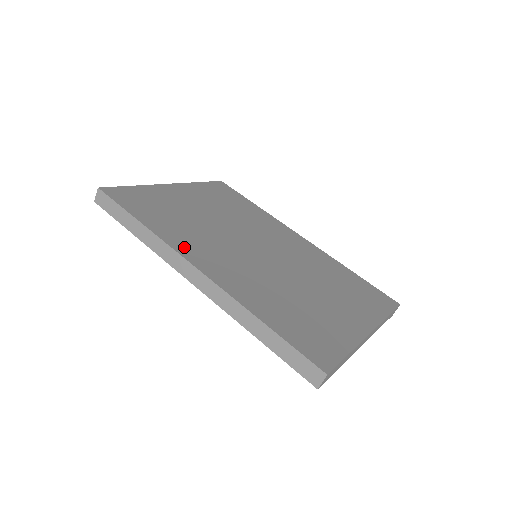
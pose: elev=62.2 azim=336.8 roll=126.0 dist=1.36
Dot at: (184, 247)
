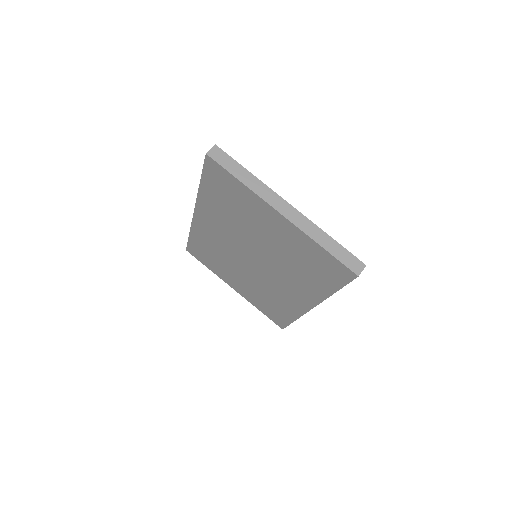
Dot at: occluded
